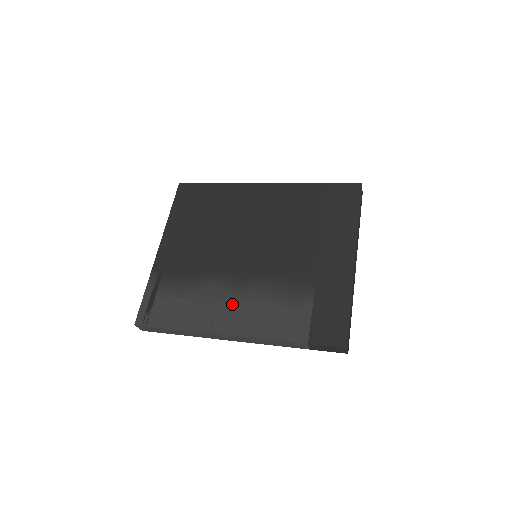
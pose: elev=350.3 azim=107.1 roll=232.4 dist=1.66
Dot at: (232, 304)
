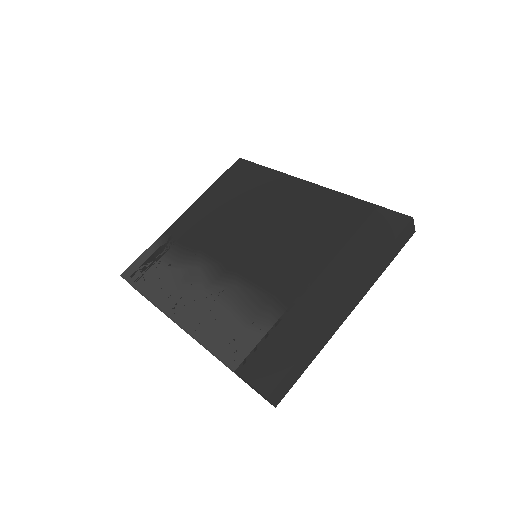
Dot at: (200, 294)
